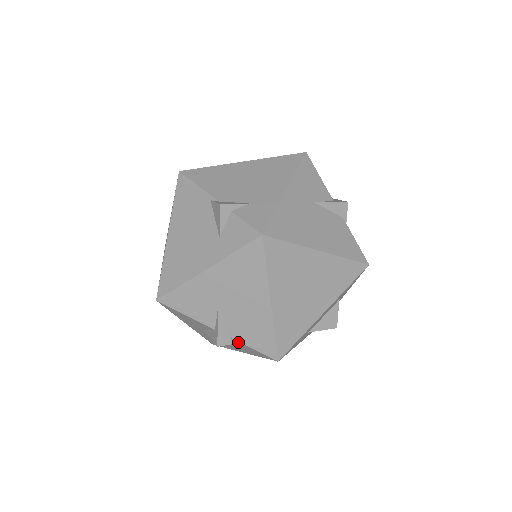
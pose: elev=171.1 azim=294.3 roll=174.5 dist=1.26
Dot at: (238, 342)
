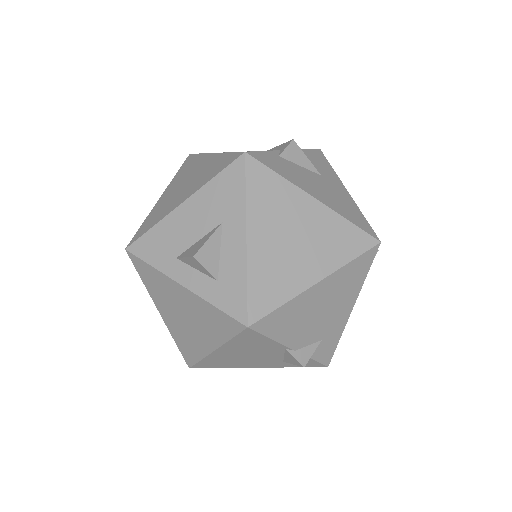
Dot at: occluded
